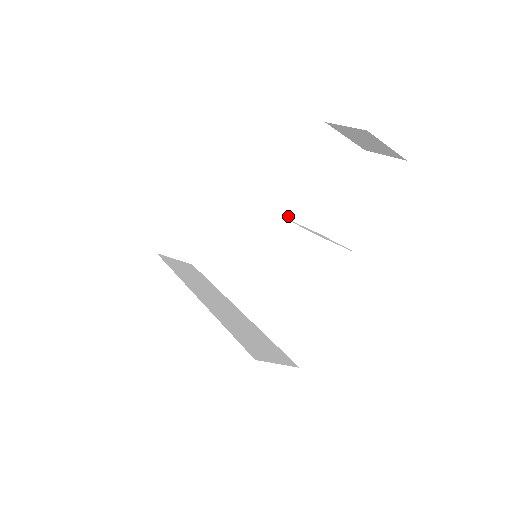
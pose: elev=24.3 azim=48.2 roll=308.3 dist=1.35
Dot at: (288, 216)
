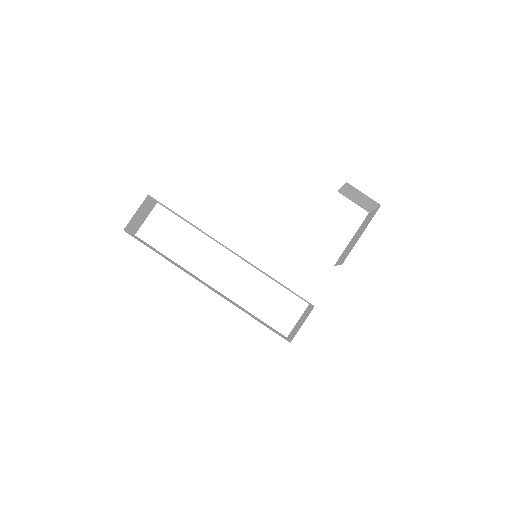
Dot at: occluded
